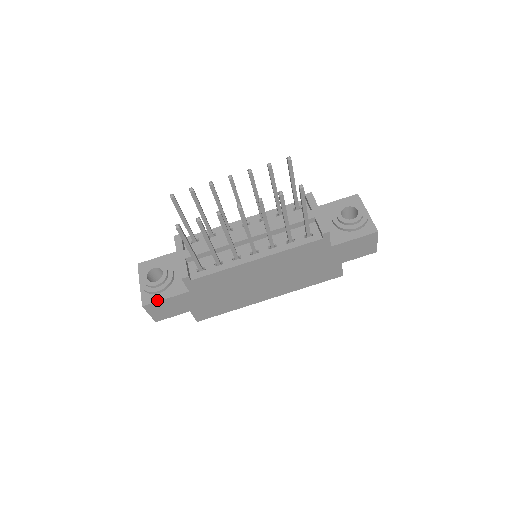
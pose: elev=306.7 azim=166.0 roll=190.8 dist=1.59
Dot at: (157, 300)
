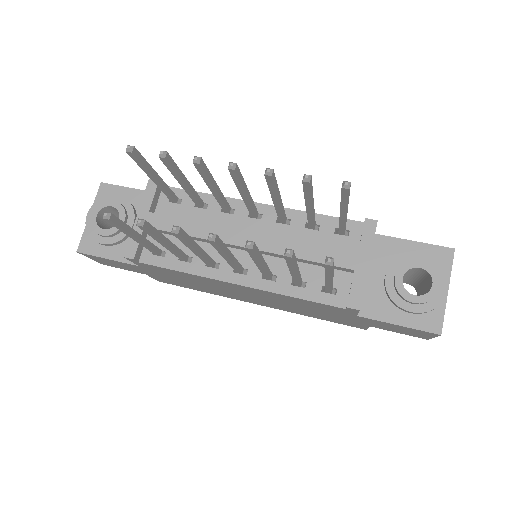
Dot at: (97, 254)
